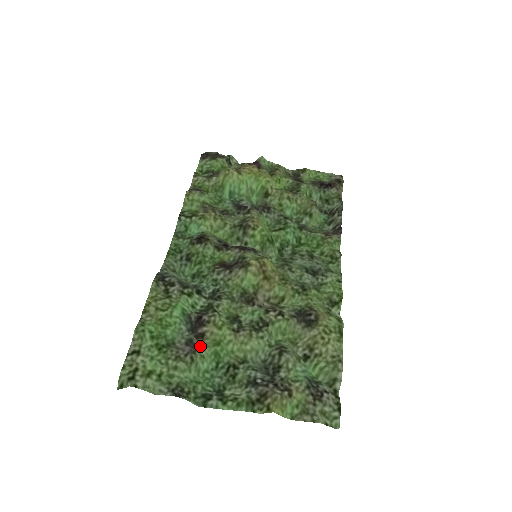
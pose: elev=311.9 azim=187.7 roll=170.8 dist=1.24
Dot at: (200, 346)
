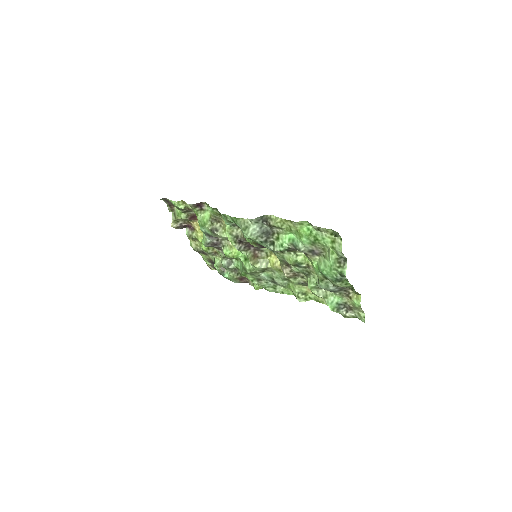
Dot at: (314, 257)
